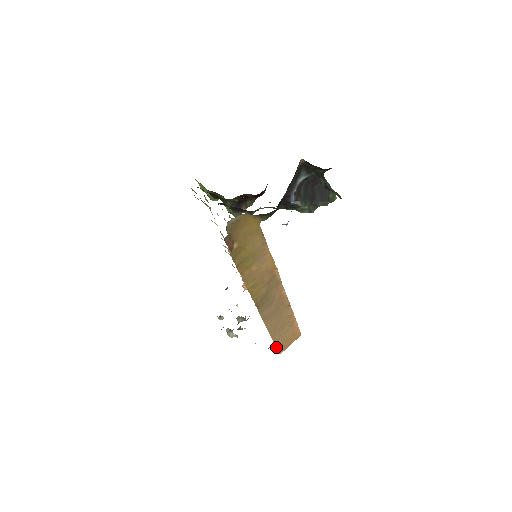
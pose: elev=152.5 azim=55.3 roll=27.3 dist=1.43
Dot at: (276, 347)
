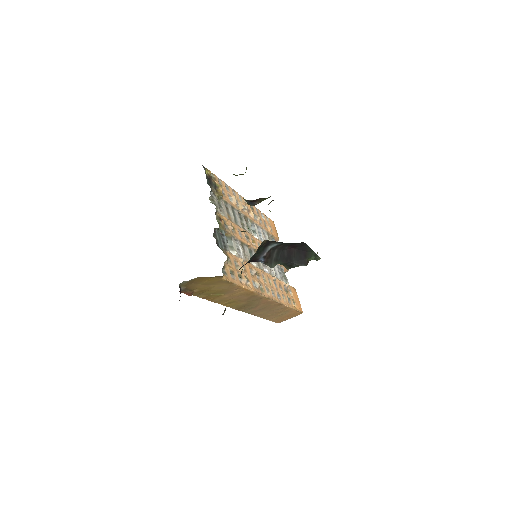
Dot at: (272, 321)
